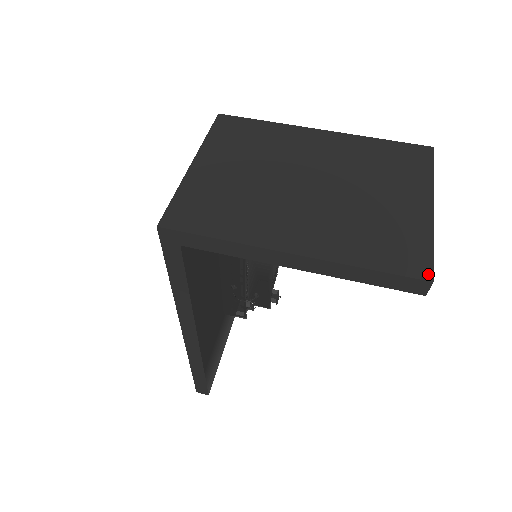
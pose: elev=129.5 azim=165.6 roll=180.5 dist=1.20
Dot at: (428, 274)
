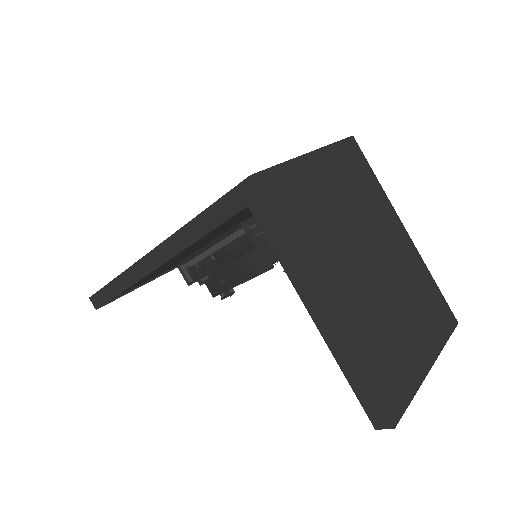
Dot at: (396, 418)
